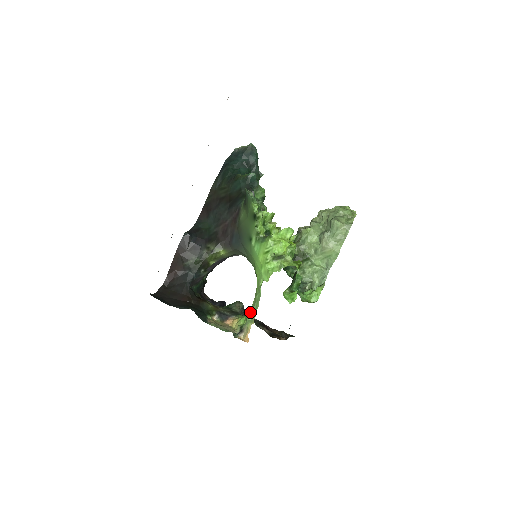
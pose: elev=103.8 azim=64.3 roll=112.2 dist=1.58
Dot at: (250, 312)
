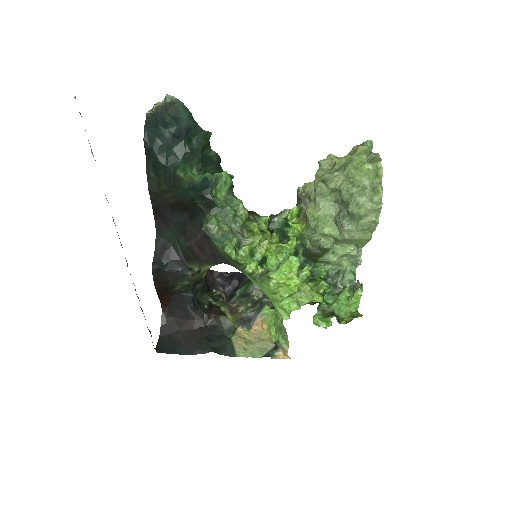
Dot at: (279, 330)
